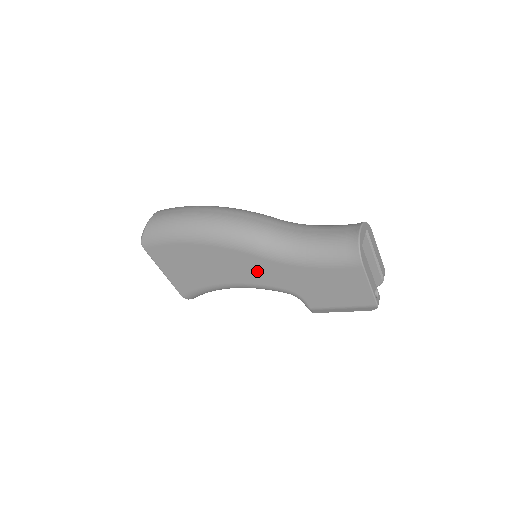
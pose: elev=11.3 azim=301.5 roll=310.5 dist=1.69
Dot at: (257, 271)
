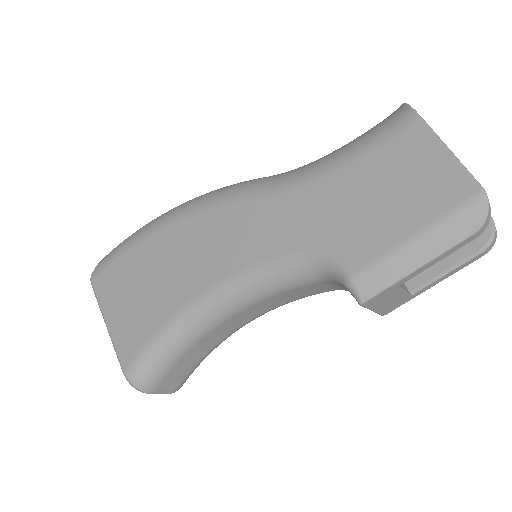
Dot at: (248, 234)
